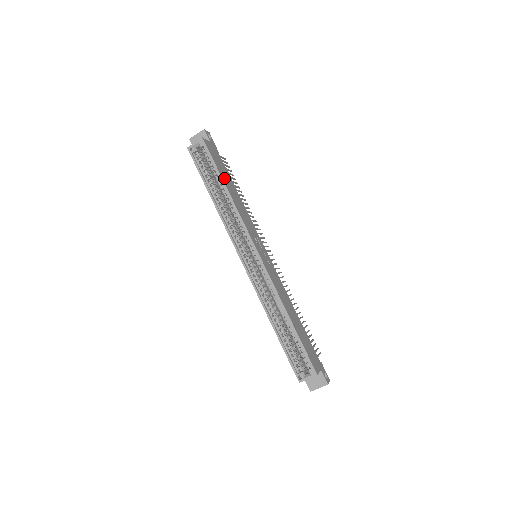
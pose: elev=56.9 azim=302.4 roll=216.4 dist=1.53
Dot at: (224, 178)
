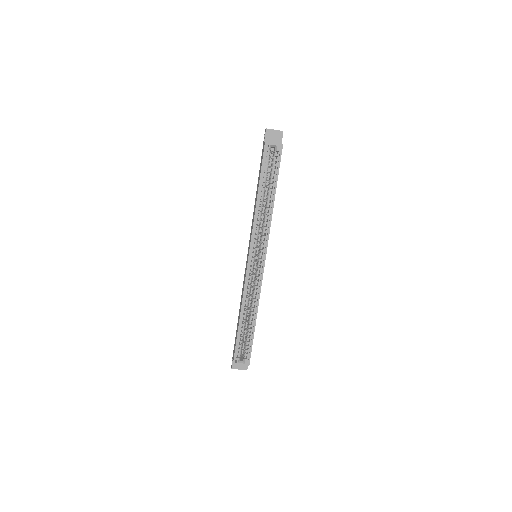
Dot at: occluded
